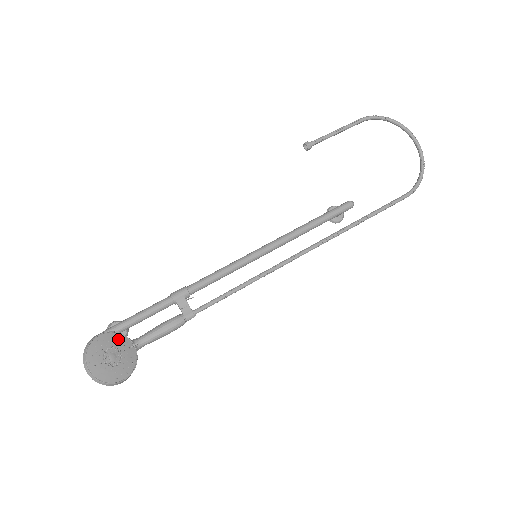
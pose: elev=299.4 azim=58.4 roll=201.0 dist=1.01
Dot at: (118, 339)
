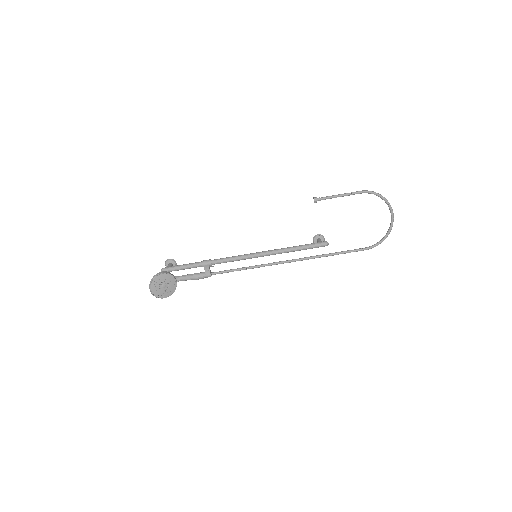
Dot at: (169, 277)
